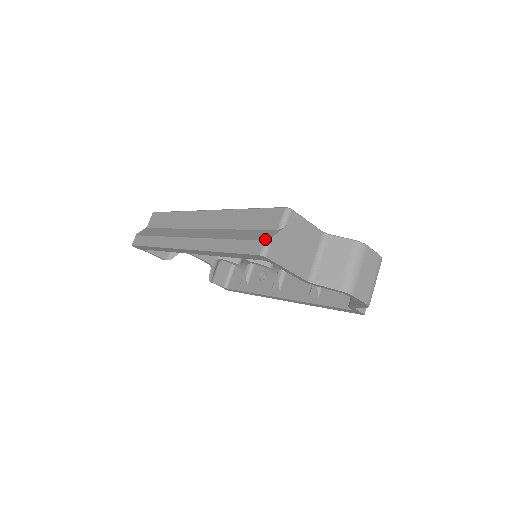
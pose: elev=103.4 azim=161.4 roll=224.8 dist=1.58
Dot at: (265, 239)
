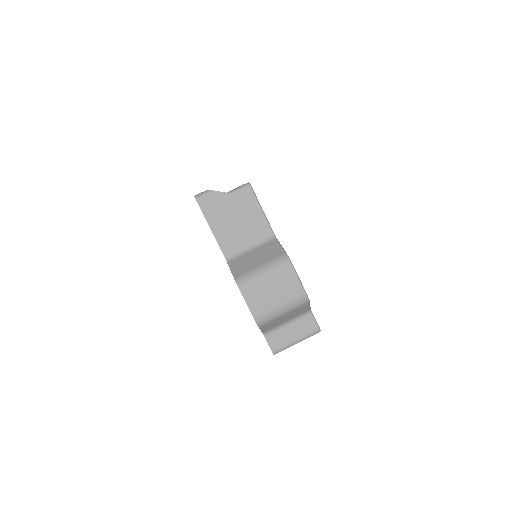
Dot at: occluded
